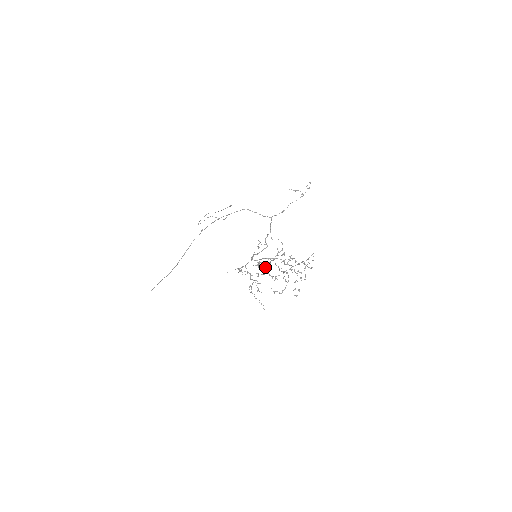
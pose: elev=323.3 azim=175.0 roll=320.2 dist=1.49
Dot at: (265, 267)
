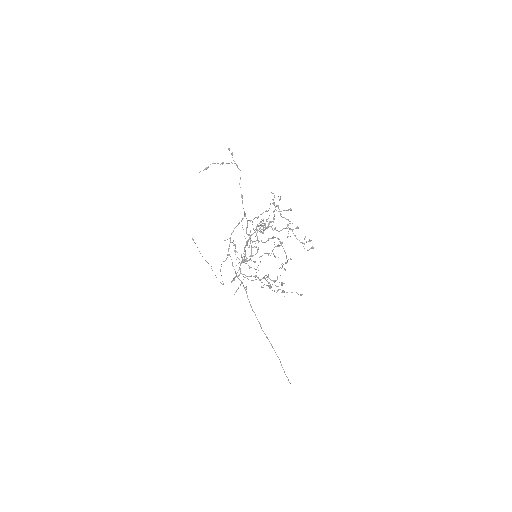
Dot at: occluded
